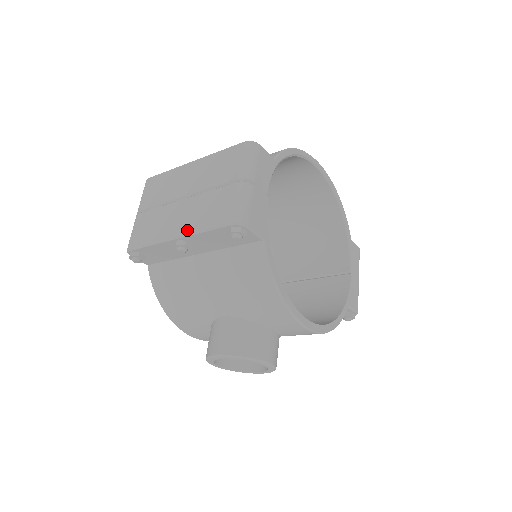
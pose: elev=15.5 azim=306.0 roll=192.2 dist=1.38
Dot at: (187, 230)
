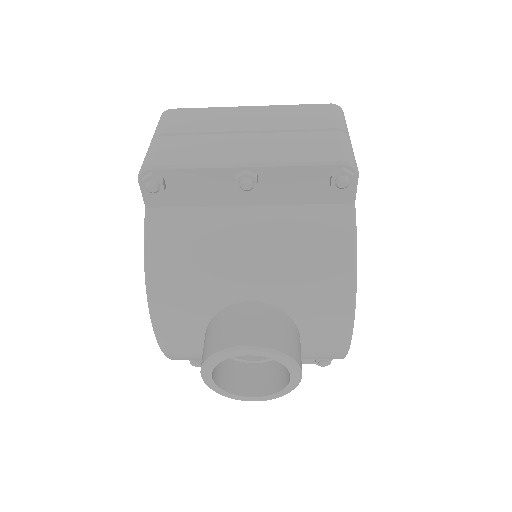
Dot at: (268, 159)
